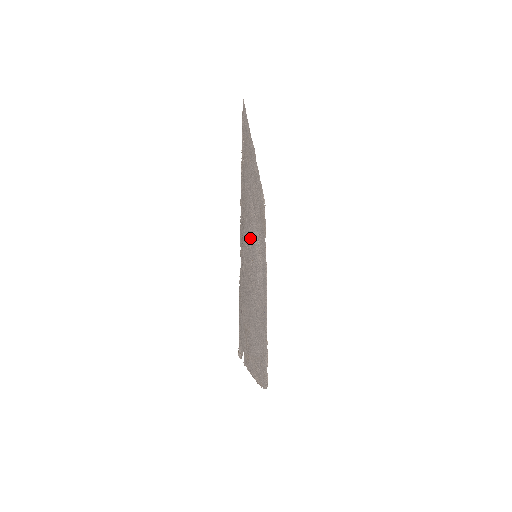
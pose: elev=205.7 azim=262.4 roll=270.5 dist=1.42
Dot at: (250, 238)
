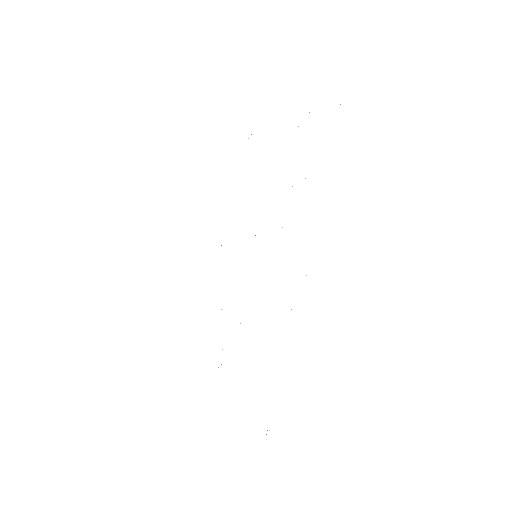
Dot at: occluded
